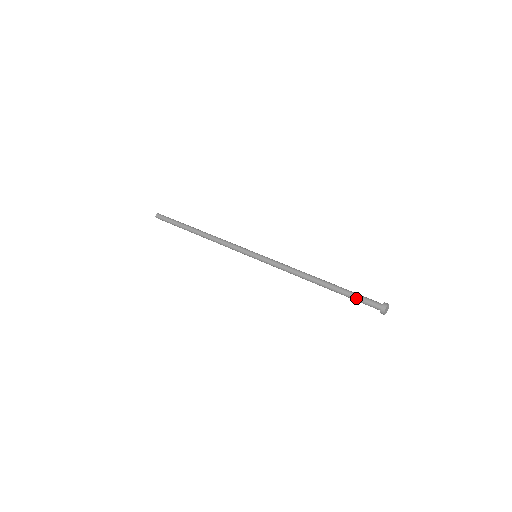
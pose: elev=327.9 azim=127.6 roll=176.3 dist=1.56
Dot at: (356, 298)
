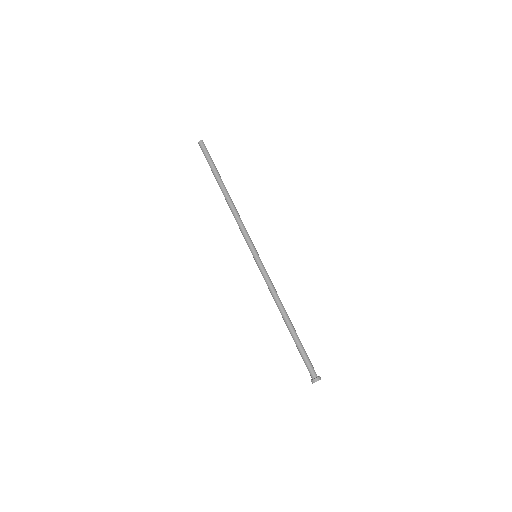
Dot at: (304, 355)
